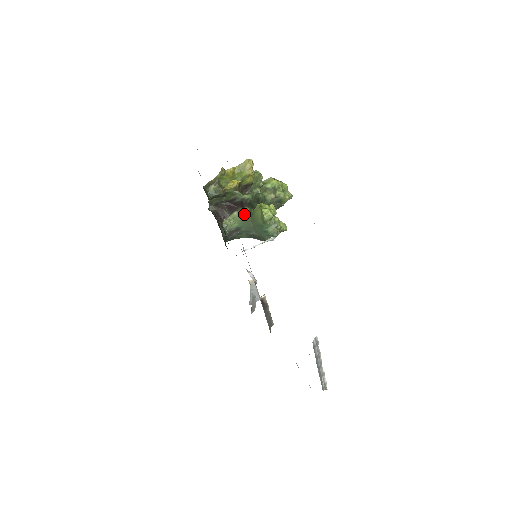
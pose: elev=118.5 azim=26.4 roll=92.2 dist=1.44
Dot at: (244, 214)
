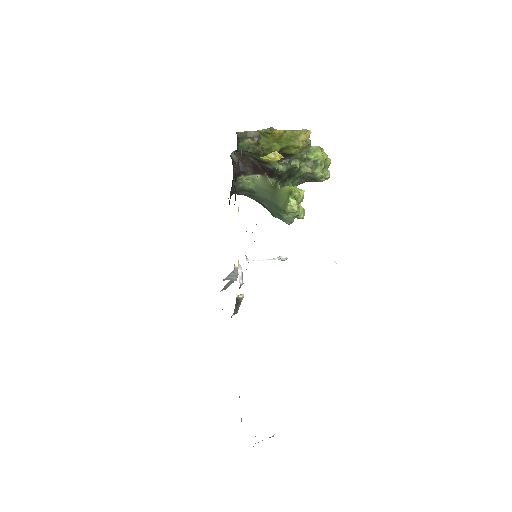
Dot at: (267, 183)
